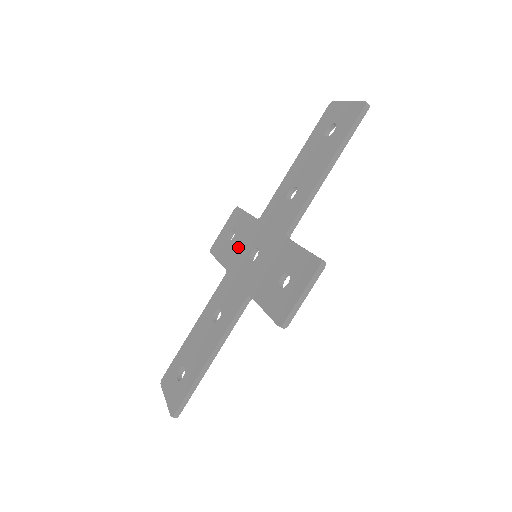
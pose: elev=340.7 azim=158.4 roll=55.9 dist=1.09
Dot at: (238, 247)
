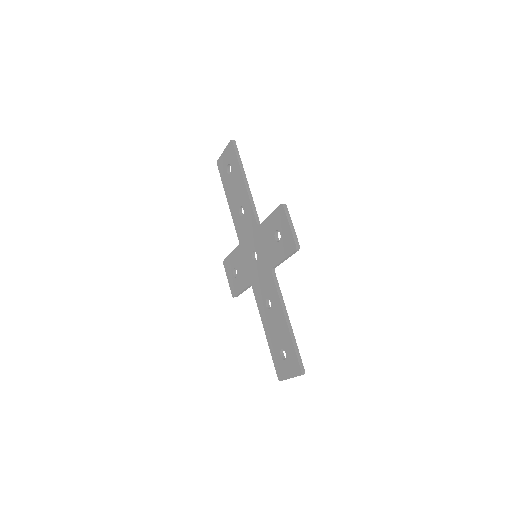
Dot at: (244, 269)
